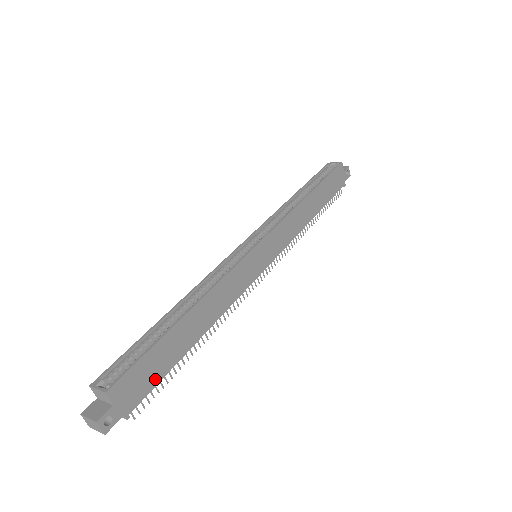
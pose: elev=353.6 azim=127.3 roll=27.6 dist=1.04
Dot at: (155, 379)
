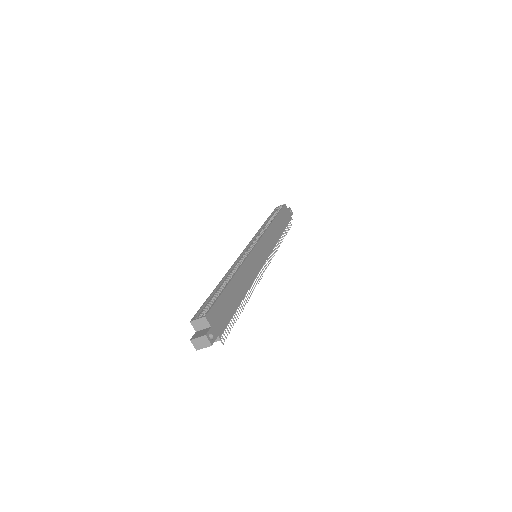
Dot at: (228, 317)
